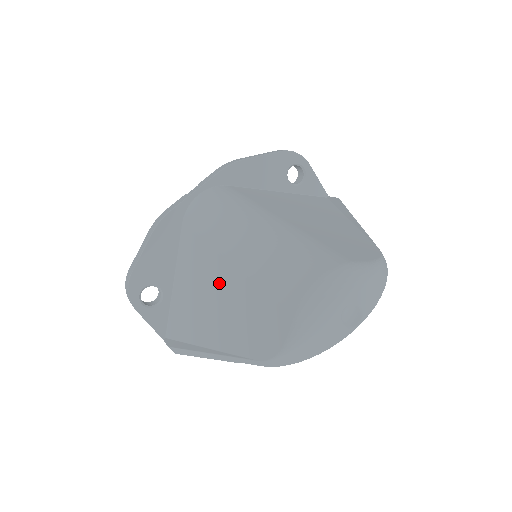
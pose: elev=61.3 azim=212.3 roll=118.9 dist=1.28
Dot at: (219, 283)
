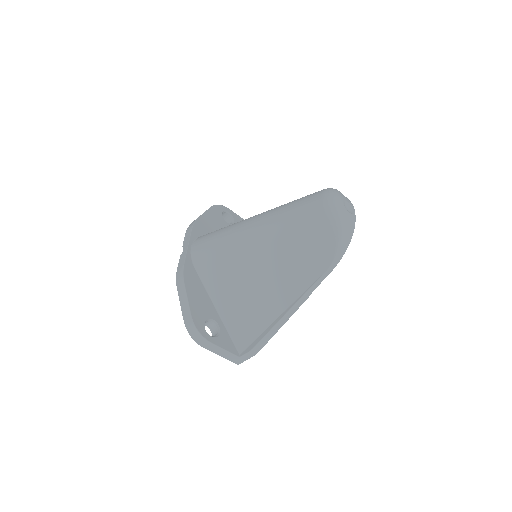
Dot at: (260, 266)
